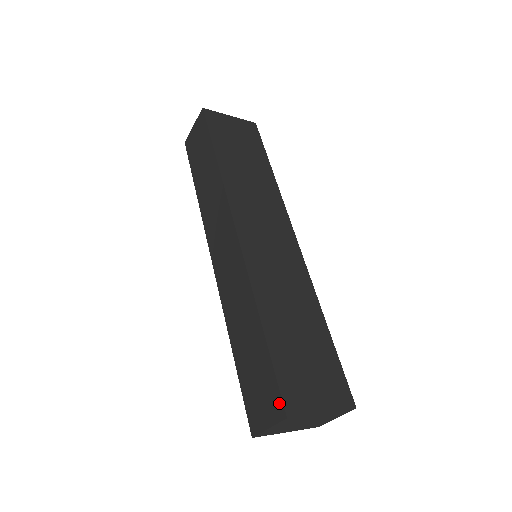
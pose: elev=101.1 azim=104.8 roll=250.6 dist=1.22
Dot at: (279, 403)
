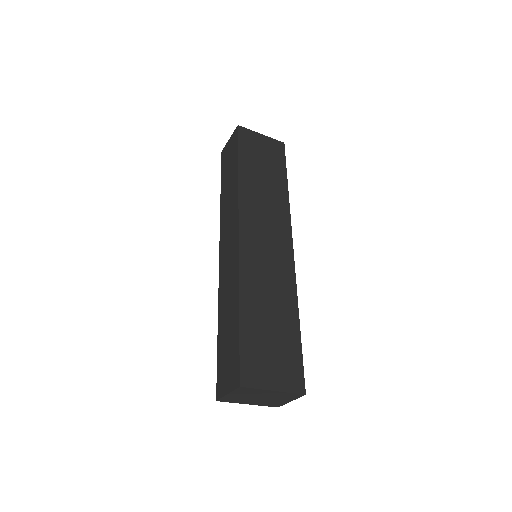
Dot at: (237, 374)
